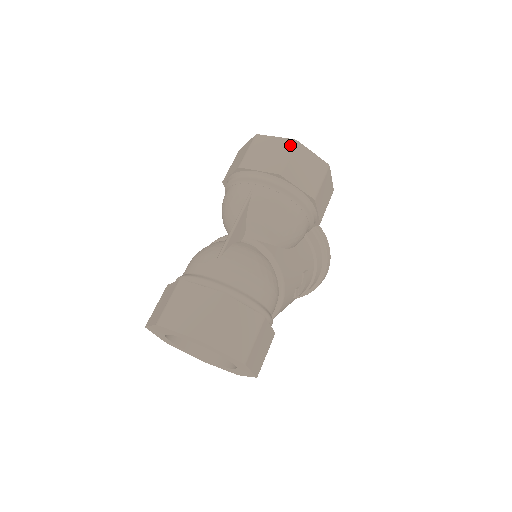
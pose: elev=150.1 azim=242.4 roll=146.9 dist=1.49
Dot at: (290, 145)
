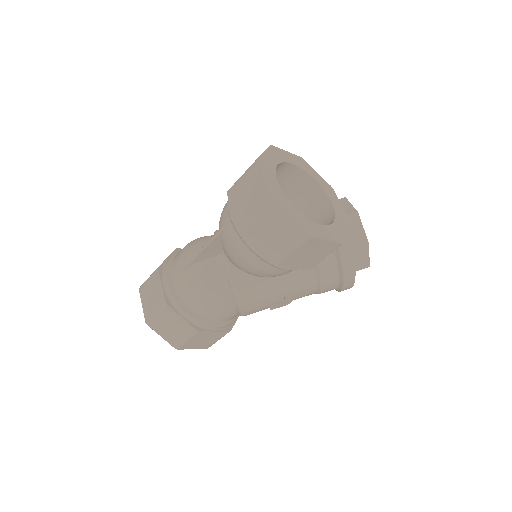
Dot at: (265, 203)
